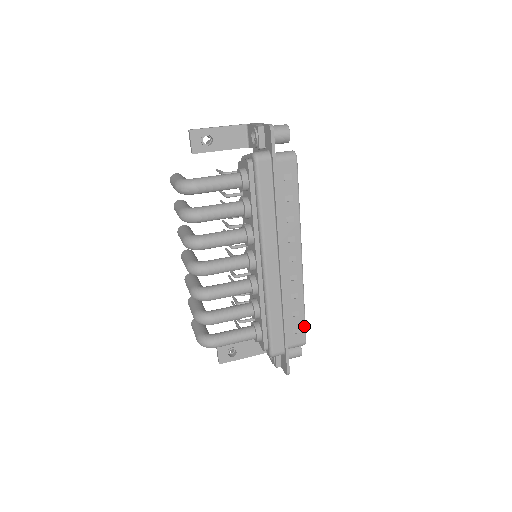
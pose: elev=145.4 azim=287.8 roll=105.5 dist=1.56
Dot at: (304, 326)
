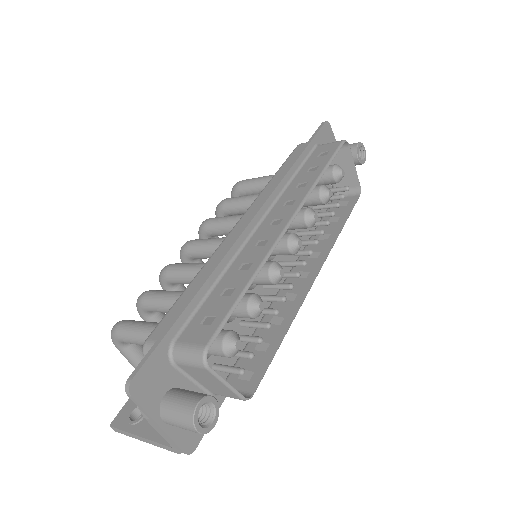
Dot at: (225, 316)
